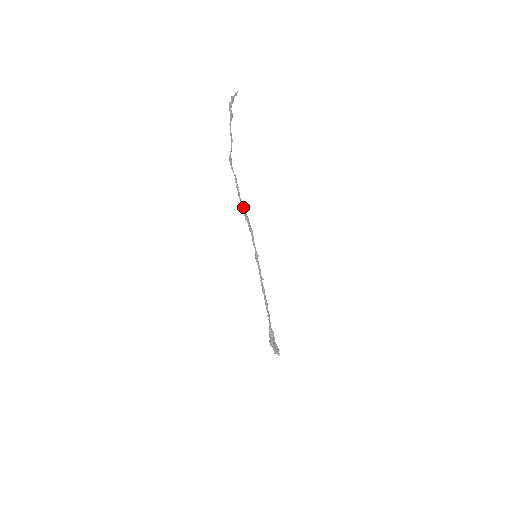
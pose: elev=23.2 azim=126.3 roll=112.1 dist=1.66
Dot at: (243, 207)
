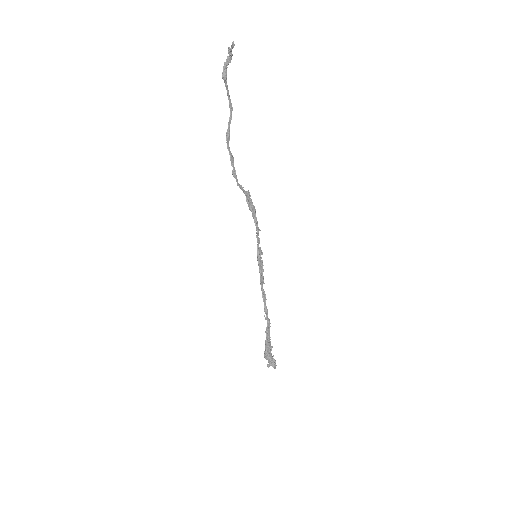
Dot at: (245, 194)
